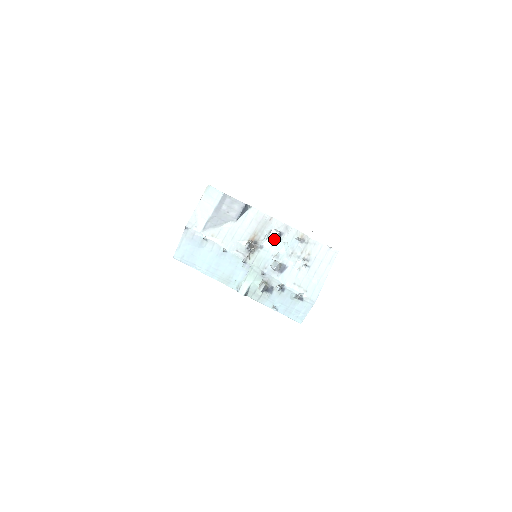
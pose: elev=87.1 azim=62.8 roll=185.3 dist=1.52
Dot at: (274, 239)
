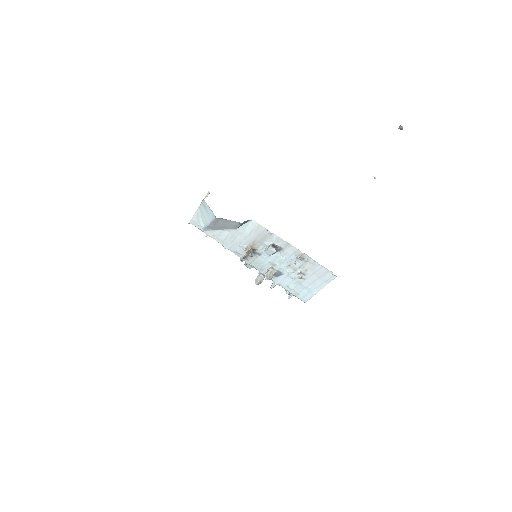
Dot at: (271, 253)
